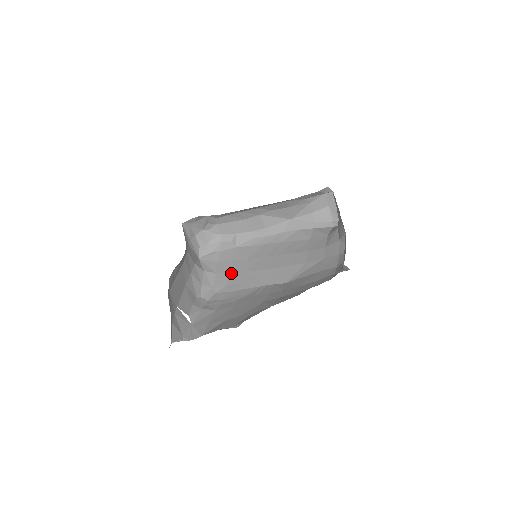
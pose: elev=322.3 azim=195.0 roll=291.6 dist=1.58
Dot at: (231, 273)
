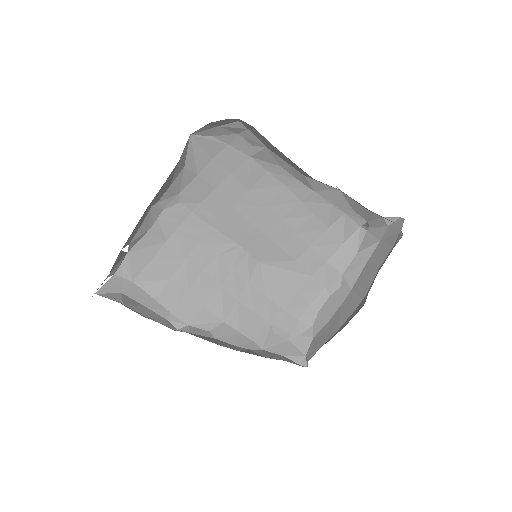
Dot at: (216, 192)
